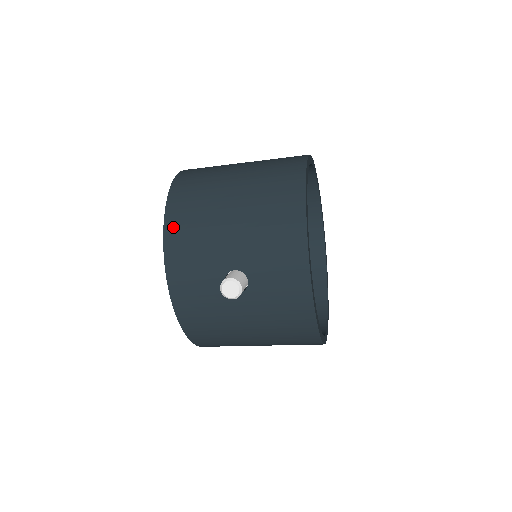
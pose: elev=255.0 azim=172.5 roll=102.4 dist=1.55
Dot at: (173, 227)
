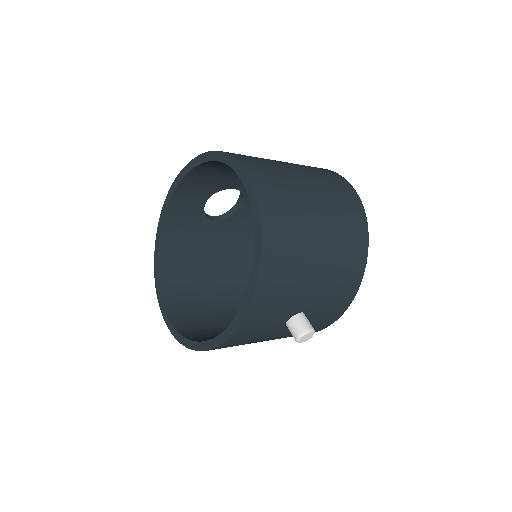
Dot at: (268, 273)
